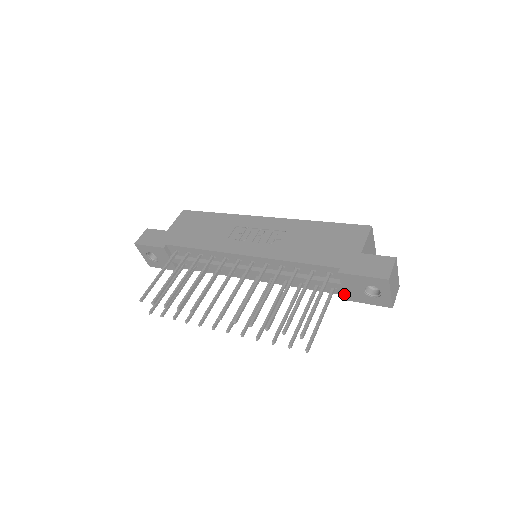
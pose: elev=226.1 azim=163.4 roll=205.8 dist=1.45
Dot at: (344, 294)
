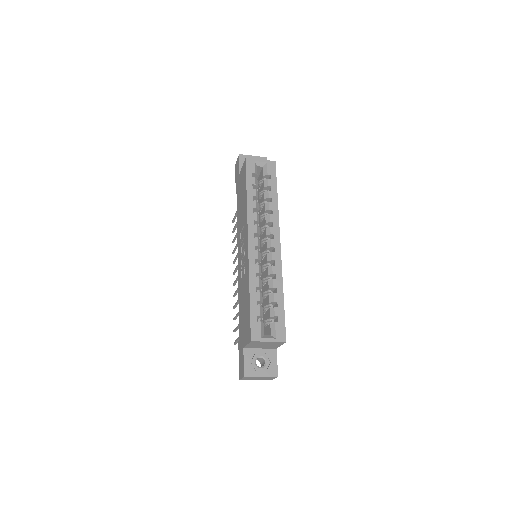
Dot at: occluded
